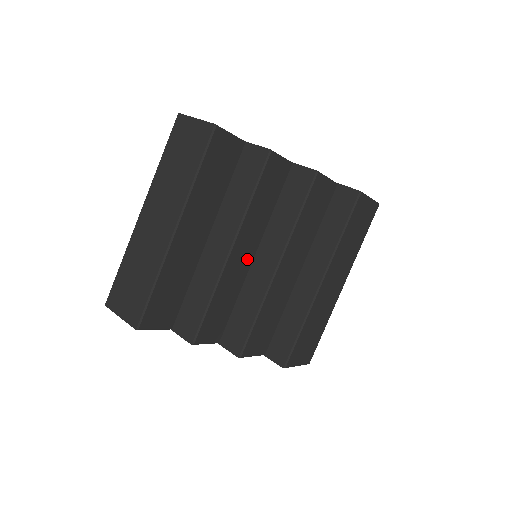
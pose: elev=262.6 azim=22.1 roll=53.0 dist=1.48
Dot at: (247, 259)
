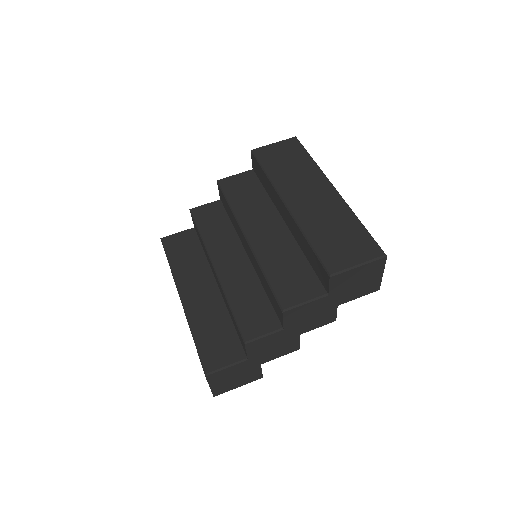
Dot at: (241, 262)
